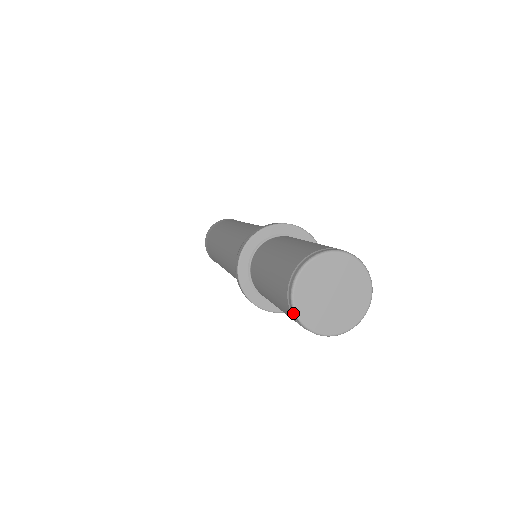
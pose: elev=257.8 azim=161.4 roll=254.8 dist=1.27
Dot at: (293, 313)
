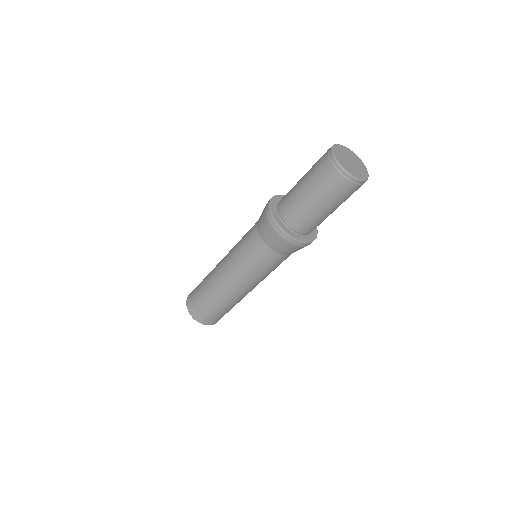
Dot at: (331, 153)
